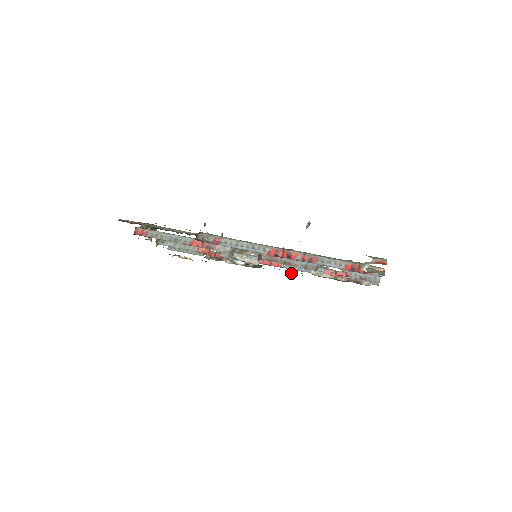
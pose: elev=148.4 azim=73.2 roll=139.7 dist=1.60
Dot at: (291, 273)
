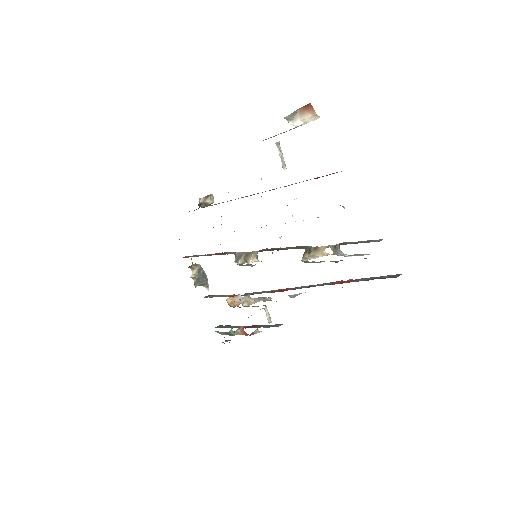
Dot at: occluded
